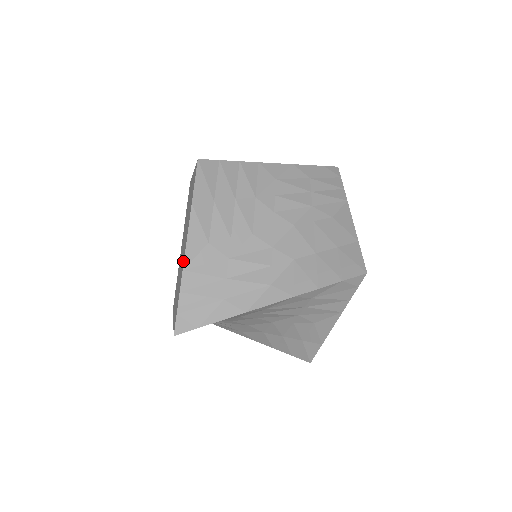
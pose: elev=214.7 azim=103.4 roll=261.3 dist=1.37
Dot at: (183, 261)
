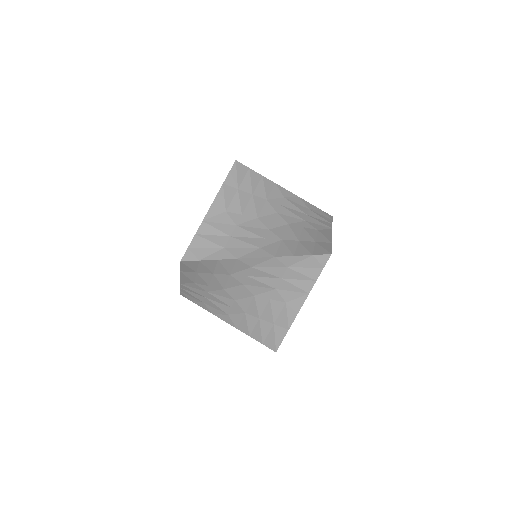
Dot at: occluded
